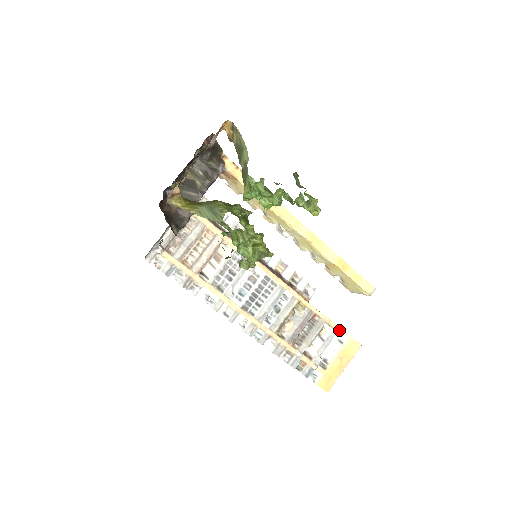
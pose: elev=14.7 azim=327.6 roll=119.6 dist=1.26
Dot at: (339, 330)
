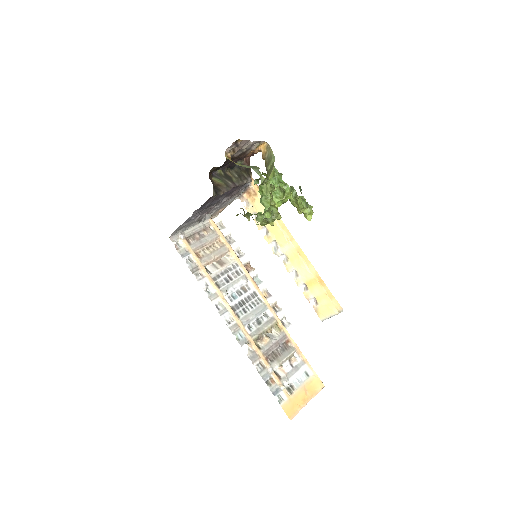
Dot at: (307, 363)
